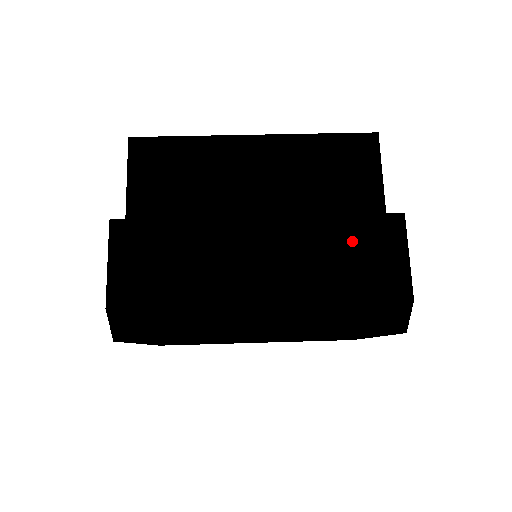
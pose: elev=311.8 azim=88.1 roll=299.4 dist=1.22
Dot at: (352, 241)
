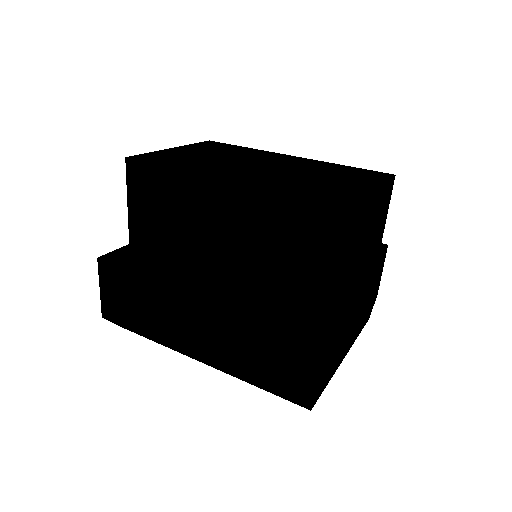
Dot at: (262, 341)
